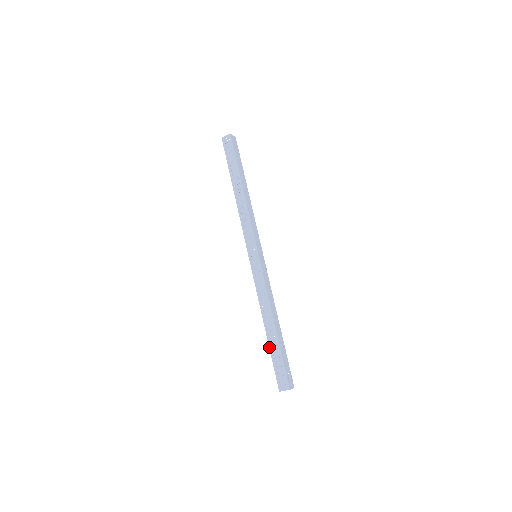
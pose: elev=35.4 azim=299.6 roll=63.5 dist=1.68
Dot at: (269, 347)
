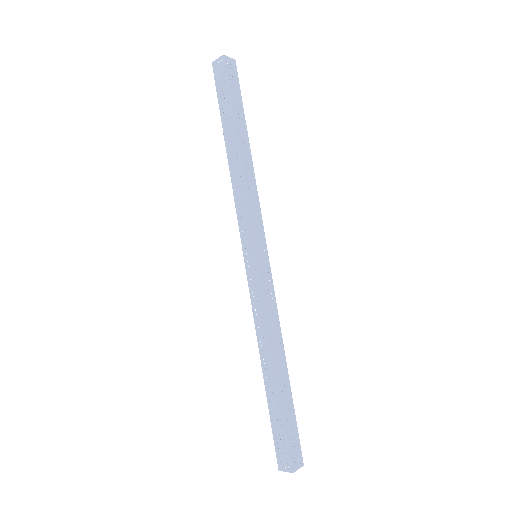
Dot at: (267, 401)
